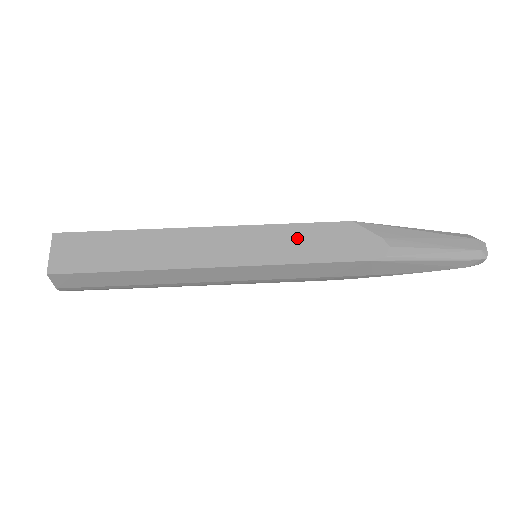
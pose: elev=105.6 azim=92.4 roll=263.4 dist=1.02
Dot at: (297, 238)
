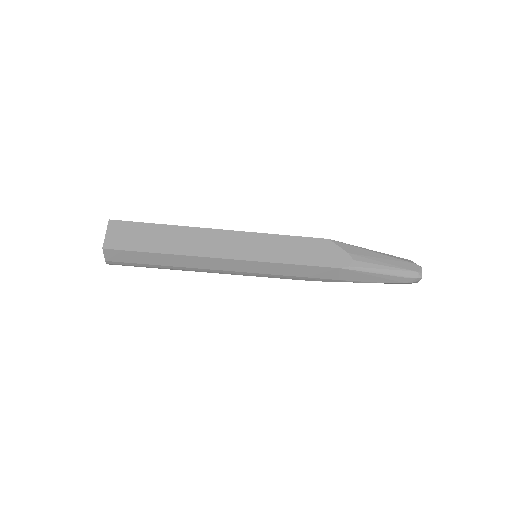
Dot at: (288, 246)
